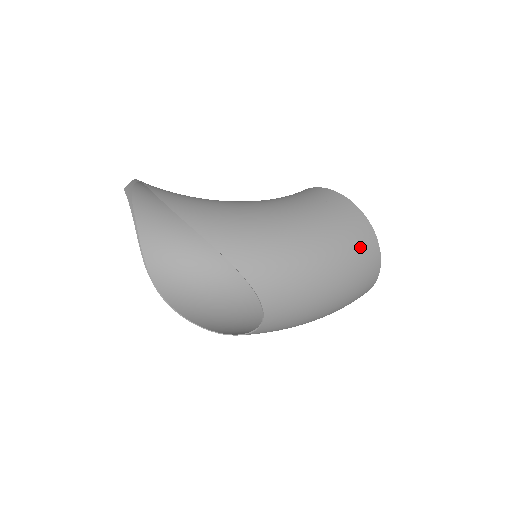
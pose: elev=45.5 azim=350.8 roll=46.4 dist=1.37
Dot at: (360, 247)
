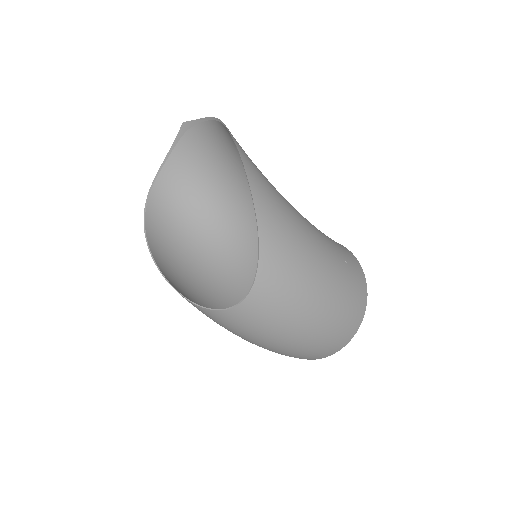
Dot at: (351, 310)
